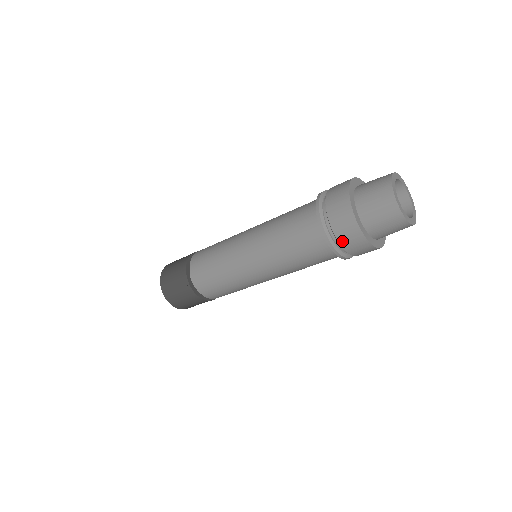
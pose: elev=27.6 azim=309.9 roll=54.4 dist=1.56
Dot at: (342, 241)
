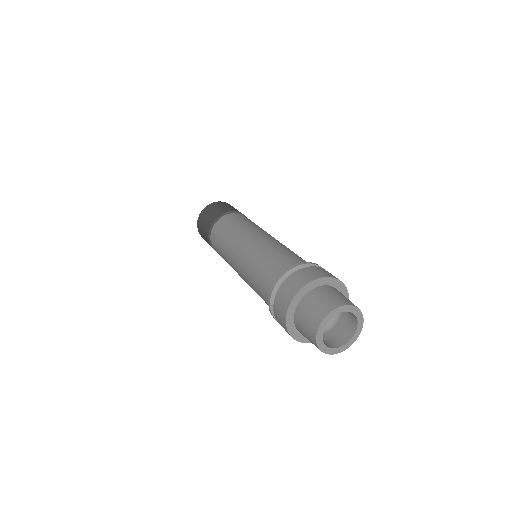
Dot at: occluded
